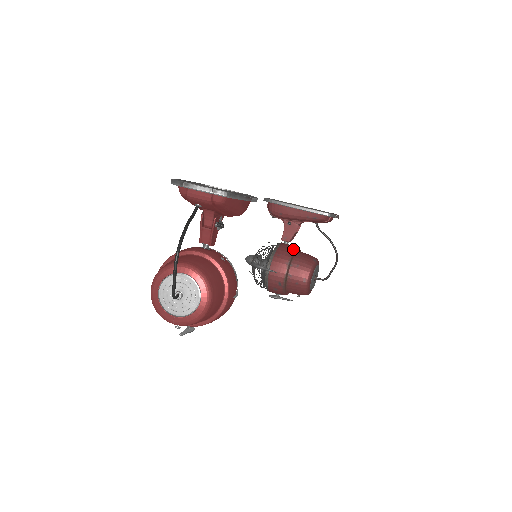
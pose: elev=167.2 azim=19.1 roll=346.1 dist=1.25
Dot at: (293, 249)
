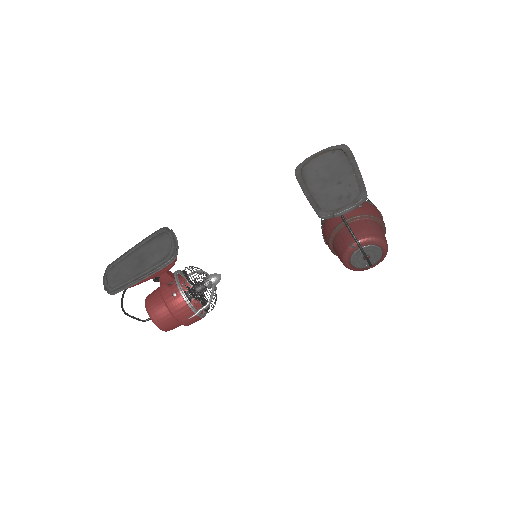
Dot at: (337, 223)
